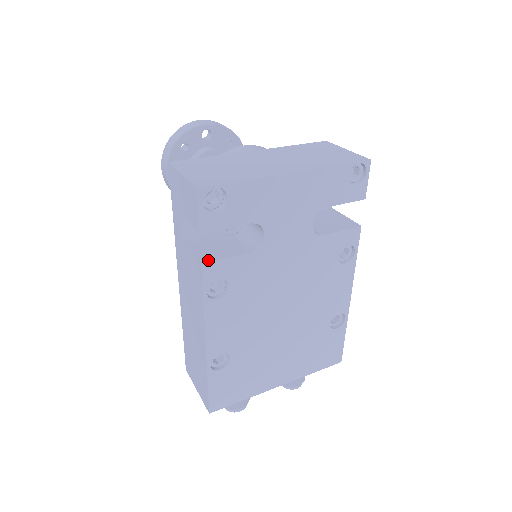
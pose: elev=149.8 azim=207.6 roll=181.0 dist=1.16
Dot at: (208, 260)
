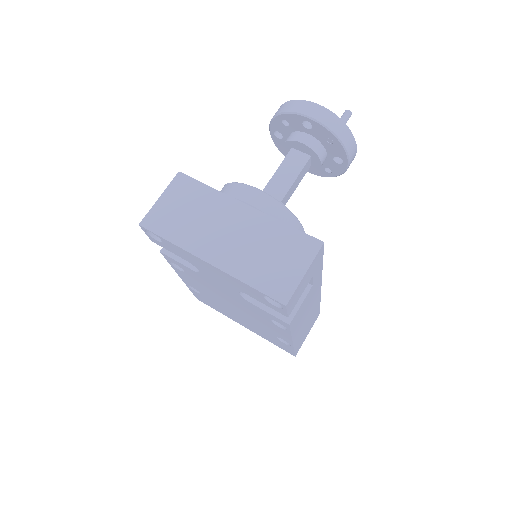
Dot at: (167, 252)
